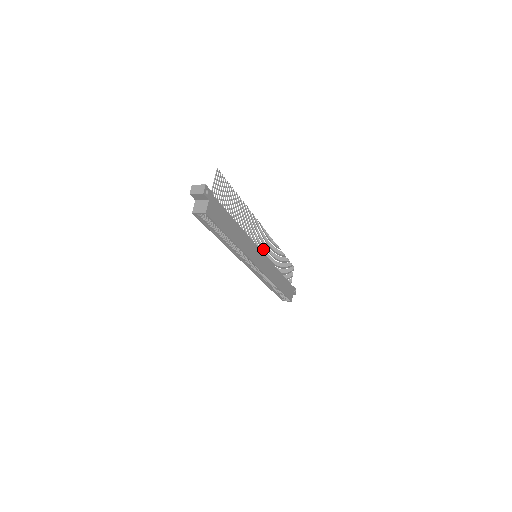
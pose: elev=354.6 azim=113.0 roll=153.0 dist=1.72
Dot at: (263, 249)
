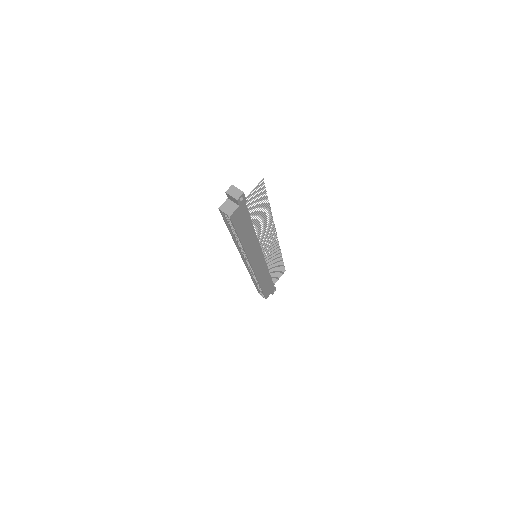
Dot at: (266, 252)
